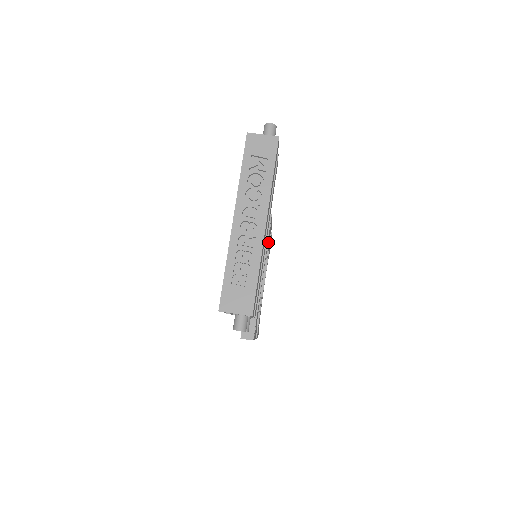
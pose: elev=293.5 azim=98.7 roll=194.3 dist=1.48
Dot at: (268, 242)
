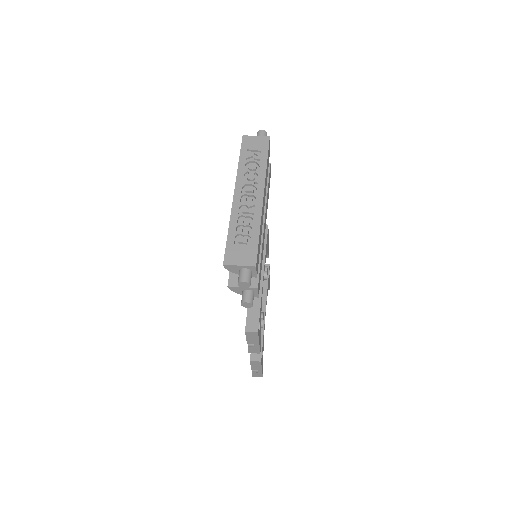
Dot at: occluded
